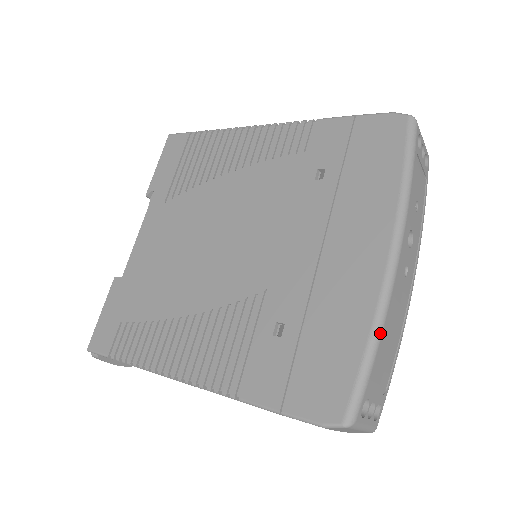
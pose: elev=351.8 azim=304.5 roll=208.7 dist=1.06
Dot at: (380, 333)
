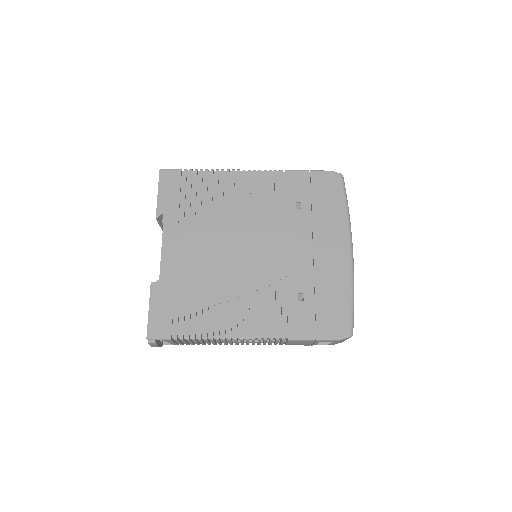
Dot at: occluded
